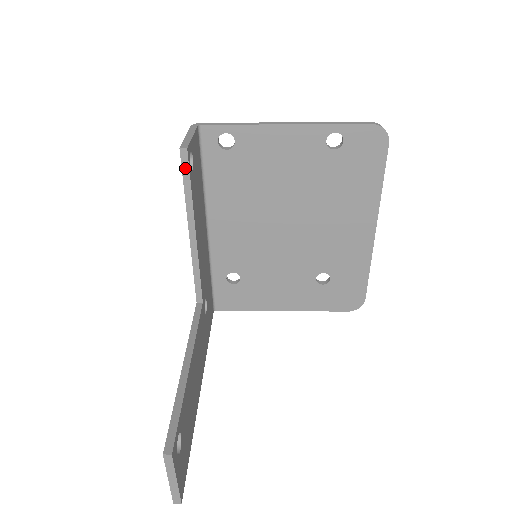
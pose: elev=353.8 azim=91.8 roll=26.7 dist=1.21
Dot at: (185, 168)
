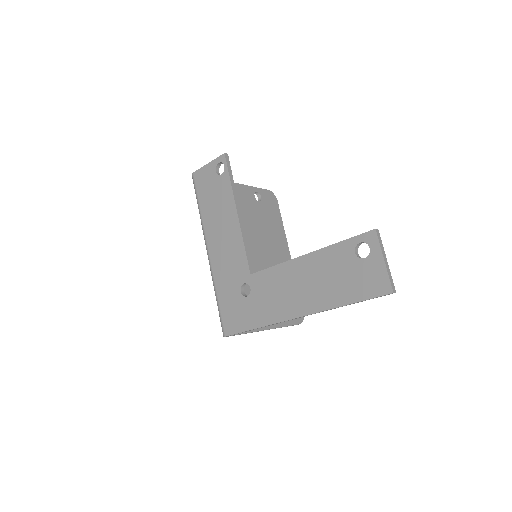
Dot at: (229, 166)
